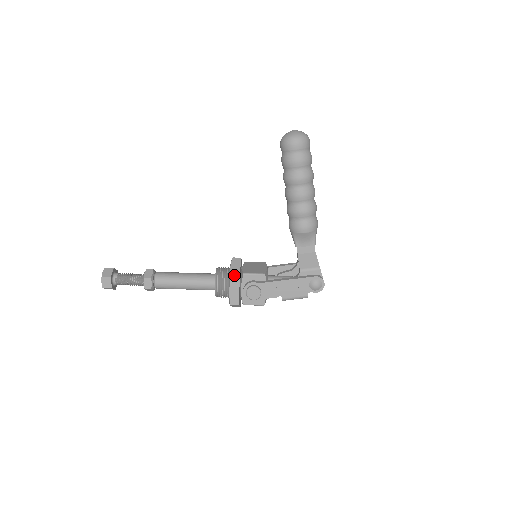
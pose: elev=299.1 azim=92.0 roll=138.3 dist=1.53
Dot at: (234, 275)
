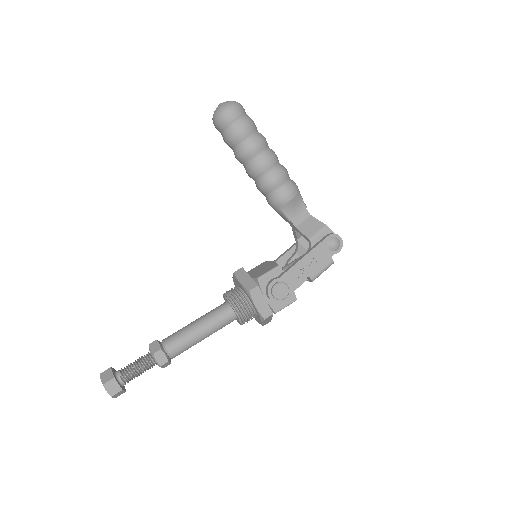
Dot at: (249, 285)
